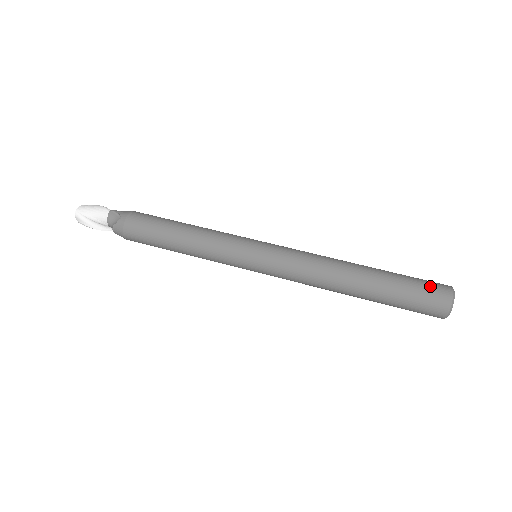
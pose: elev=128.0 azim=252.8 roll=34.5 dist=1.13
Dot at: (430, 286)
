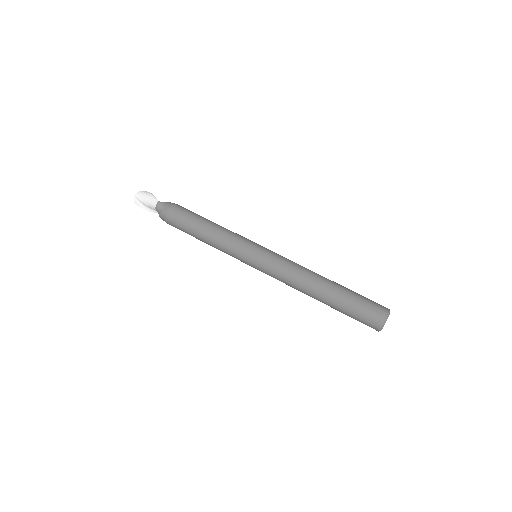
Dot at: (371, 308)
